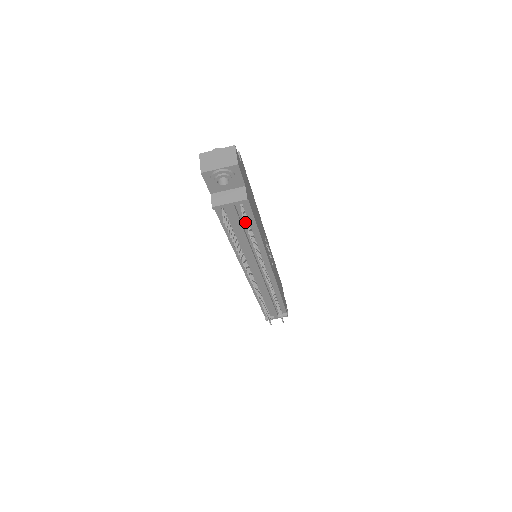
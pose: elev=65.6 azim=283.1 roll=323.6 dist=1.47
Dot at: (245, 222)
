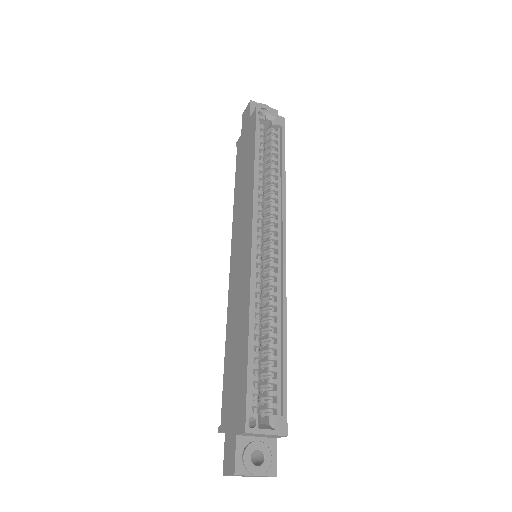
Dot at: occluded
